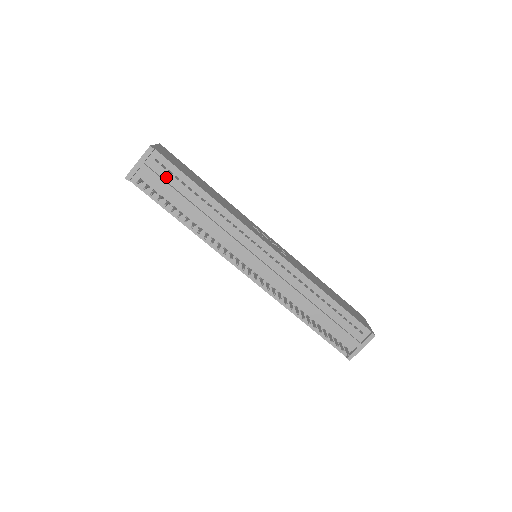
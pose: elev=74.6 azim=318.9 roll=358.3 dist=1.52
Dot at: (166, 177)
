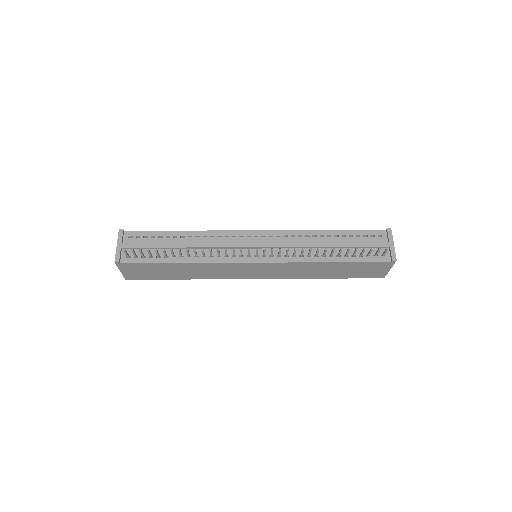
Dot at: (145, 242)
